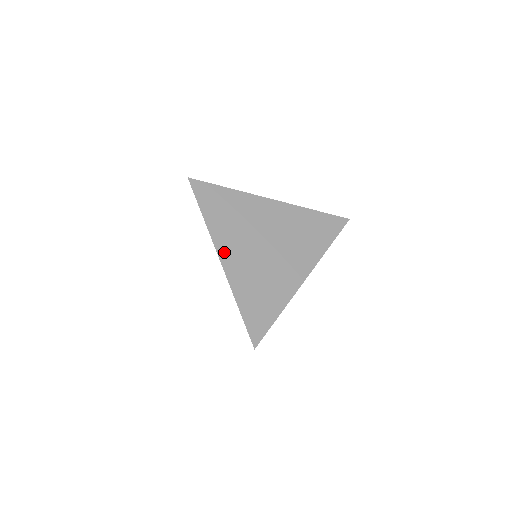
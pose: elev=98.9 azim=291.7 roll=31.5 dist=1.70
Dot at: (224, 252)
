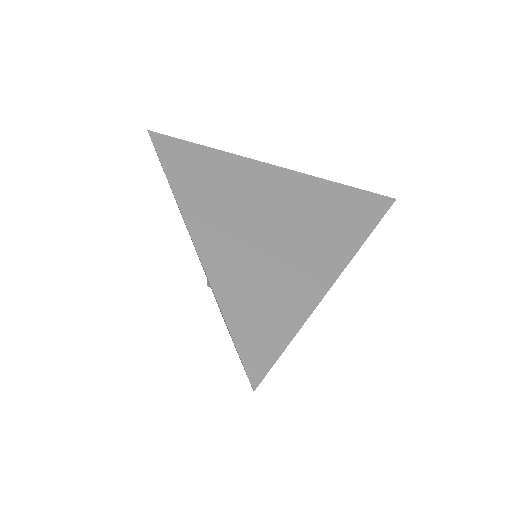
Dot at: (200, 231)
